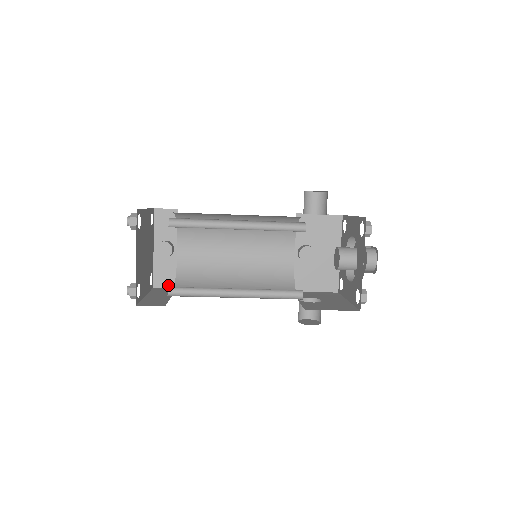
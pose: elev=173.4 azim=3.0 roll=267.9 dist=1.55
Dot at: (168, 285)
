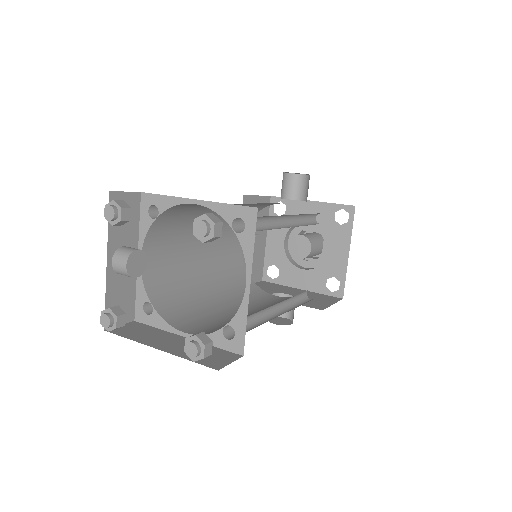
Dot at: occluded
